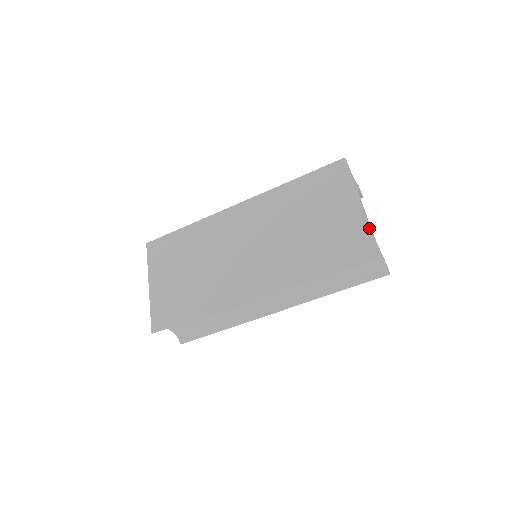
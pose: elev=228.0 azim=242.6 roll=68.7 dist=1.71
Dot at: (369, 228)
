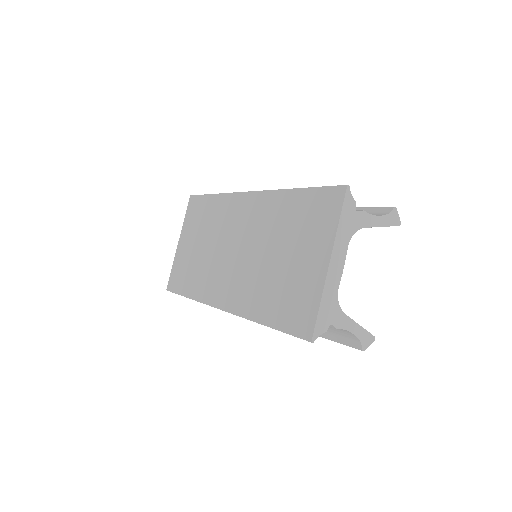
Dot at: (319, 304)
